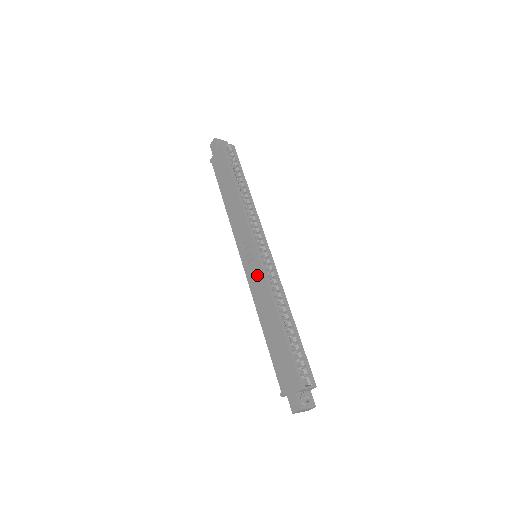
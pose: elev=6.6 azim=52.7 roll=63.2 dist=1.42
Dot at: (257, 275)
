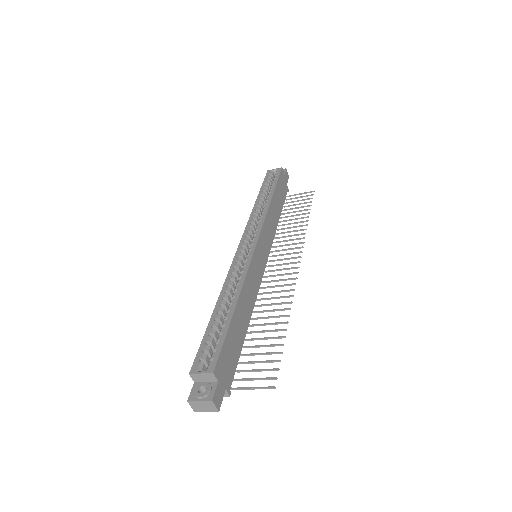
Dot at: occluded
